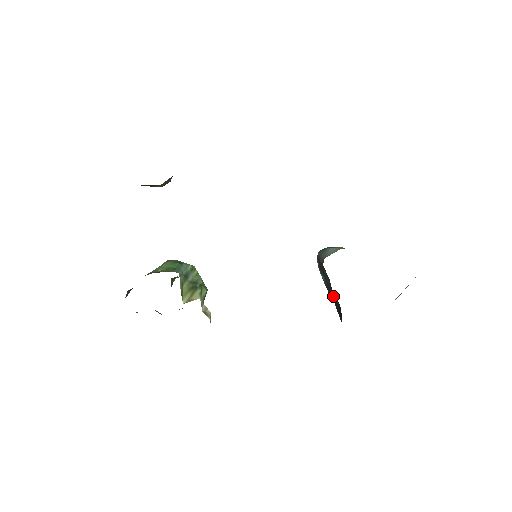
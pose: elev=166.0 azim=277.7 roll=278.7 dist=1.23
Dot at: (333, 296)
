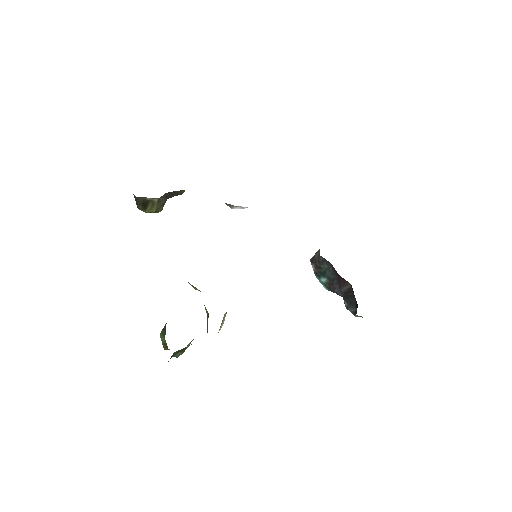
Dot at: (340, 283)
